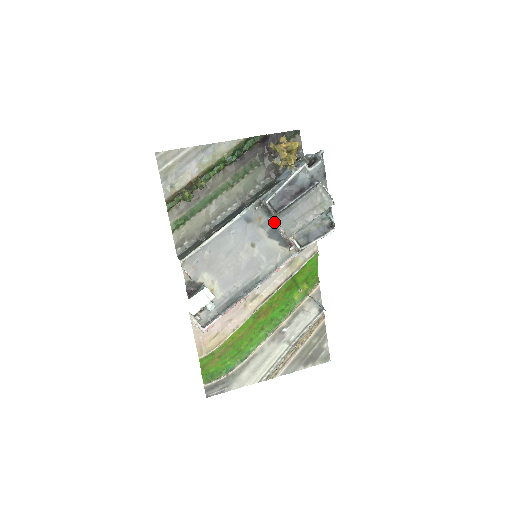
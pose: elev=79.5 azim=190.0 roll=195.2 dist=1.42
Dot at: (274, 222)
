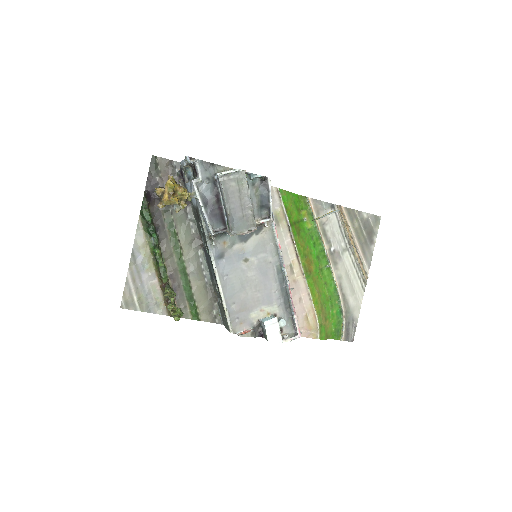
Dot at: occluded
